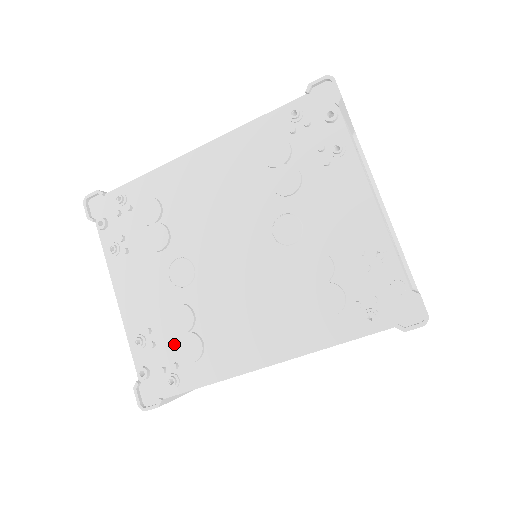
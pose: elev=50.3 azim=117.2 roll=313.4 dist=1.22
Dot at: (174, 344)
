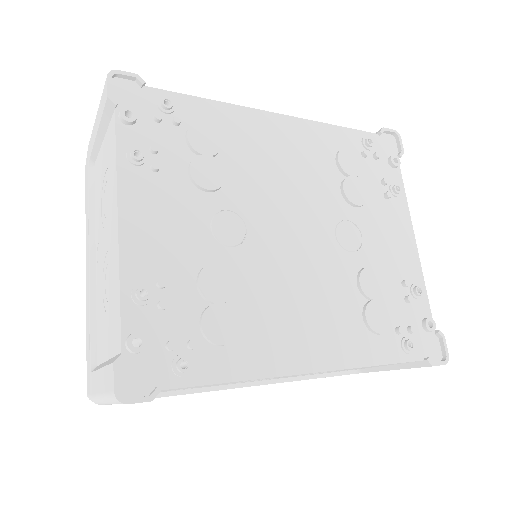
Dot at: (196, 314)
